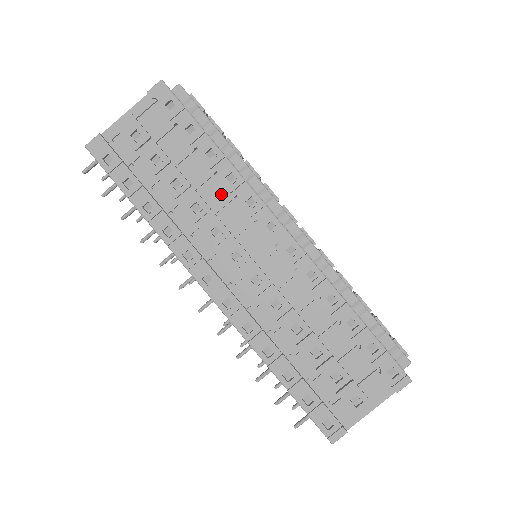
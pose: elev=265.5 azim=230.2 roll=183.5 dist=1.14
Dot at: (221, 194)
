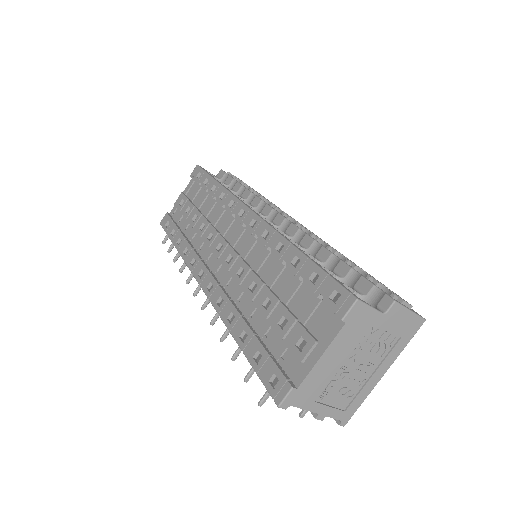
Dot at: (218, 211)
